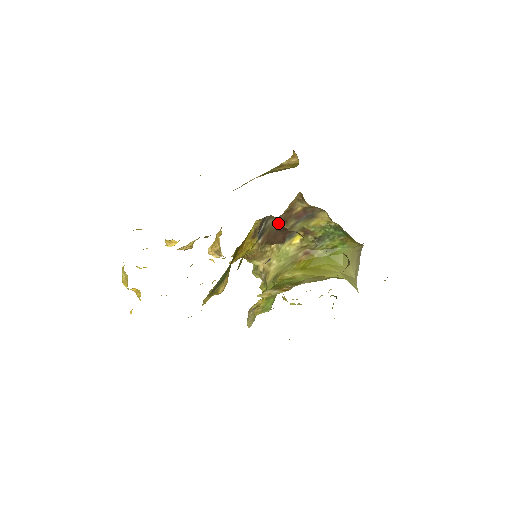
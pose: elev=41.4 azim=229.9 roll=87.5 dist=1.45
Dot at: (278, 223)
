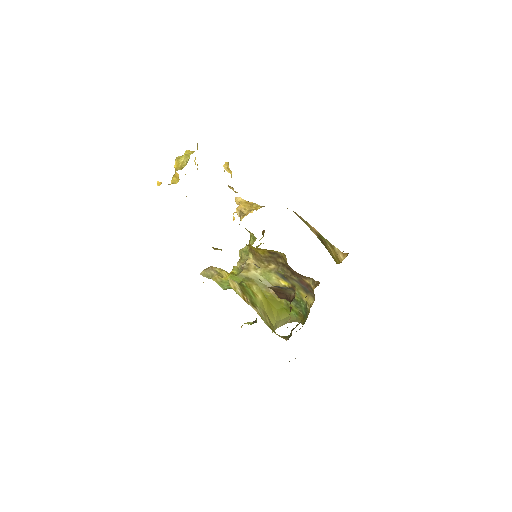
Dot at: (292, 294)
